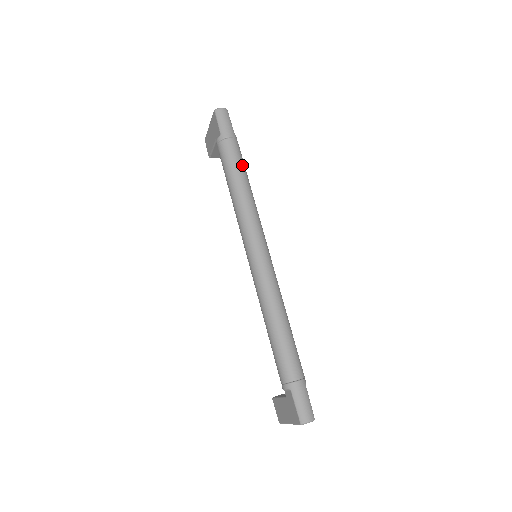
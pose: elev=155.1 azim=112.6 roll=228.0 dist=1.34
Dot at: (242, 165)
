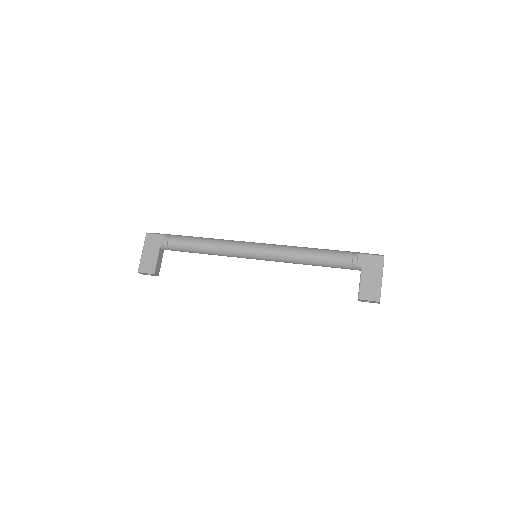
Dot at: occluded
